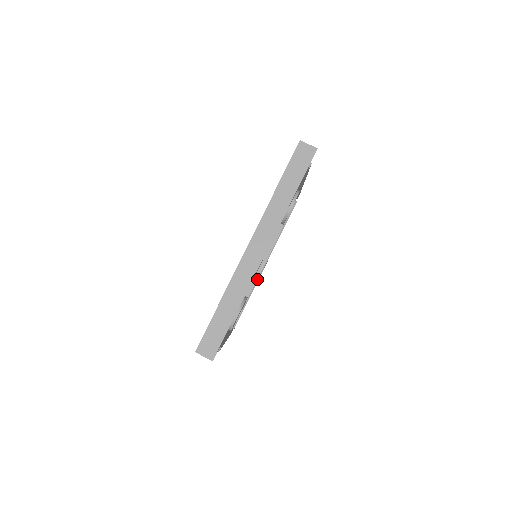
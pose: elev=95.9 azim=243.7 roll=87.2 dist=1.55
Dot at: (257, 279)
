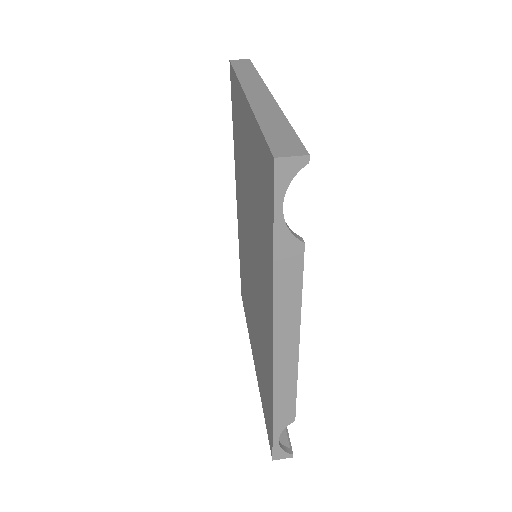
Dot at: occluded
